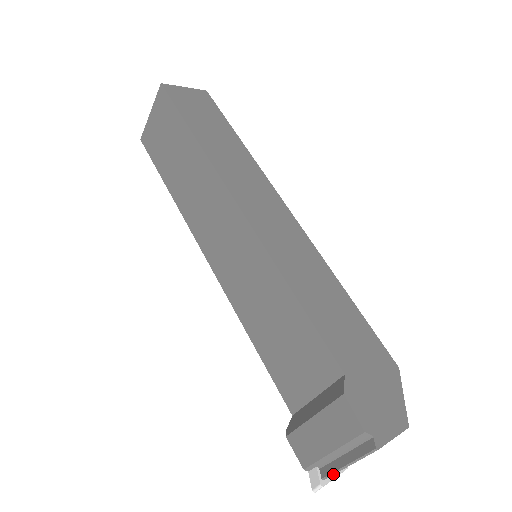
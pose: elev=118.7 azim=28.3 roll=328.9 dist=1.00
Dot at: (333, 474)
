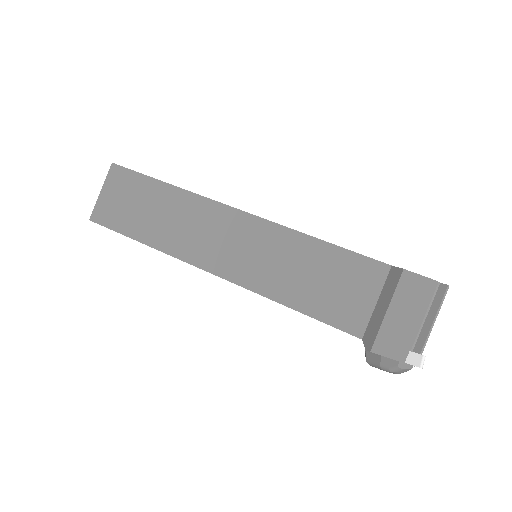
Dot at: (427, 340)
